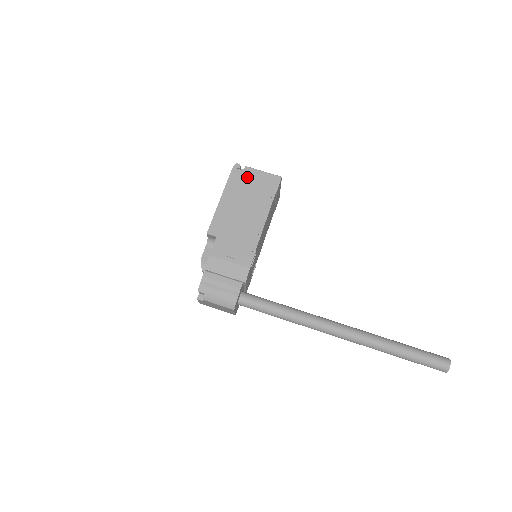
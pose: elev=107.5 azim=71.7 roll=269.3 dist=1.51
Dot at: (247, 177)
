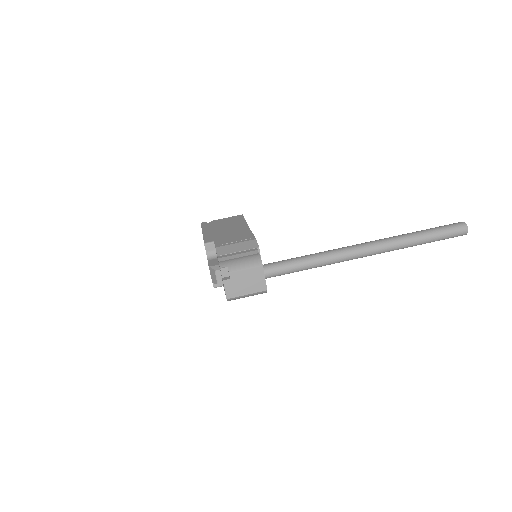
Dot at: (216, 222)
